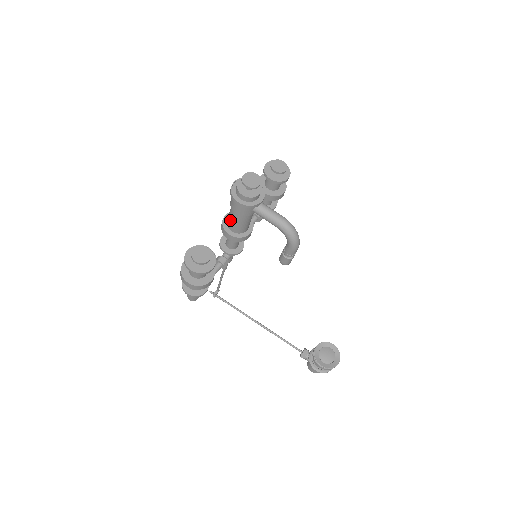
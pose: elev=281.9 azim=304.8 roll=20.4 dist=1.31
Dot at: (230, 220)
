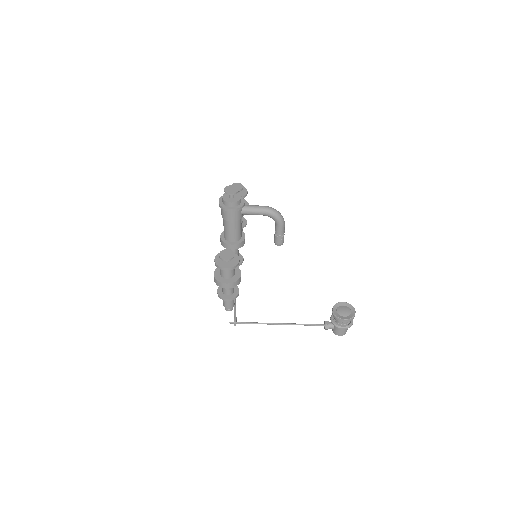
Dot at: (227, 233)
